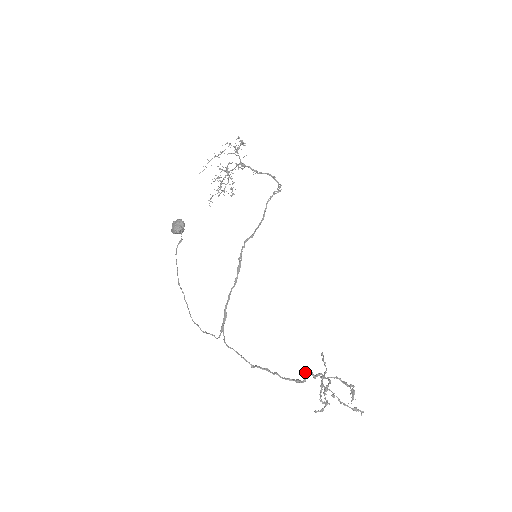
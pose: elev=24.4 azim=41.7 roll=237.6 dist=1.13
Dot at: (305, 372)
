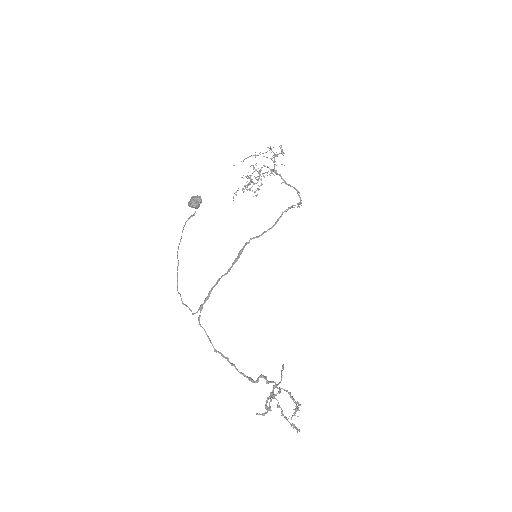
Dot at: occluded
